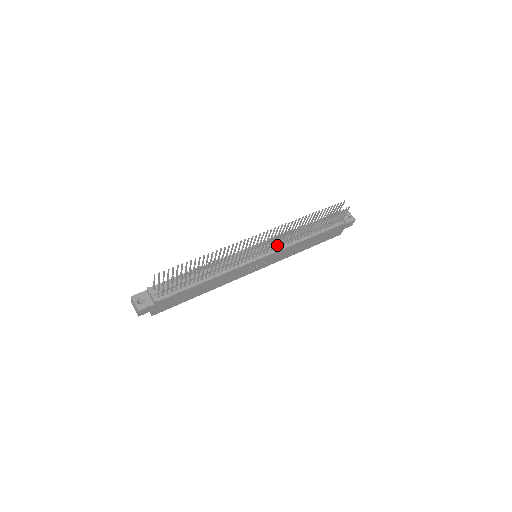
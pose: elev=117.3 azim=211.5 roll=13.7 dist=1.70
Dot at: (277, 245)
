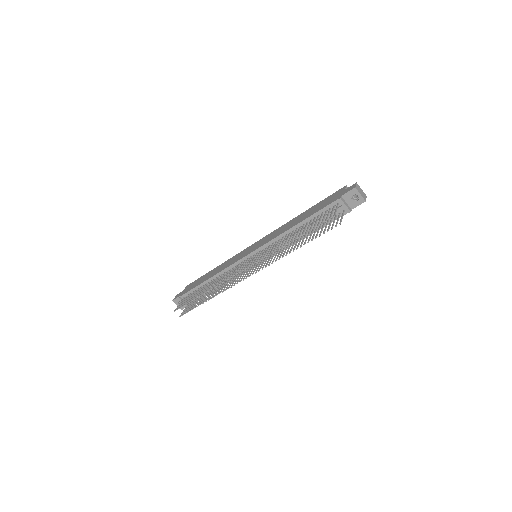
Dot at: occluded
